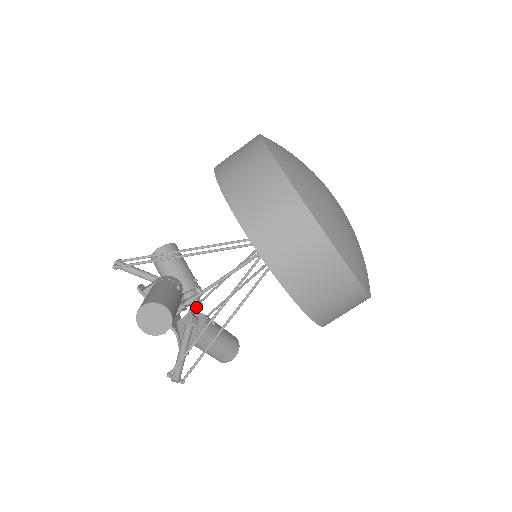
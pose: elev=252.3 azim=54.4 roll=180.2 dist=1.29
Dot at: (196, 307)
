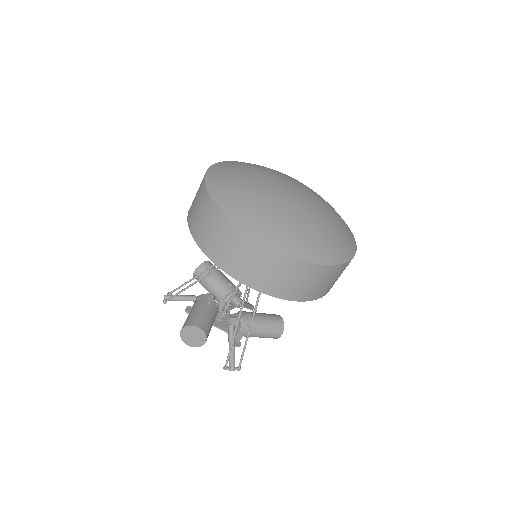
Dot at: (237, 305)
